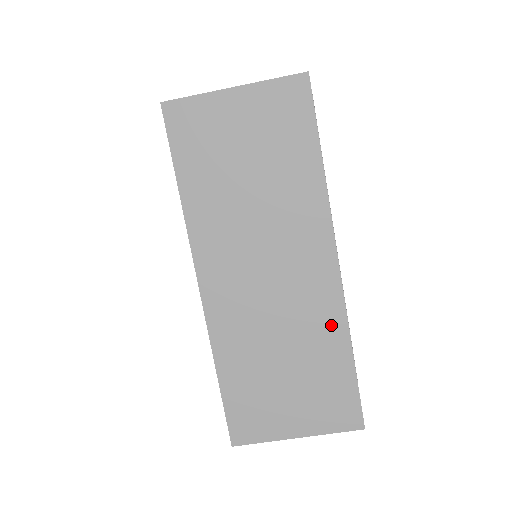
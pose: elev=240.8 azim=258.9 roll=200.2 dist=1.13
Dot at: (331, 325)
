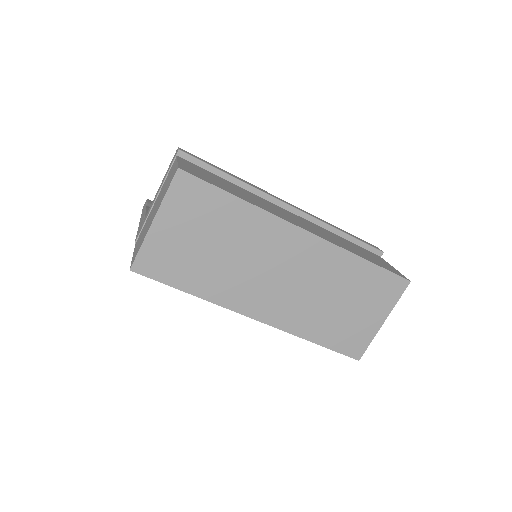
Dot at: (338, 260)
